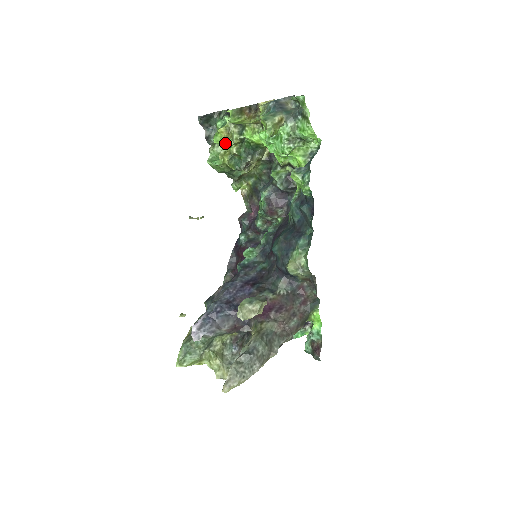
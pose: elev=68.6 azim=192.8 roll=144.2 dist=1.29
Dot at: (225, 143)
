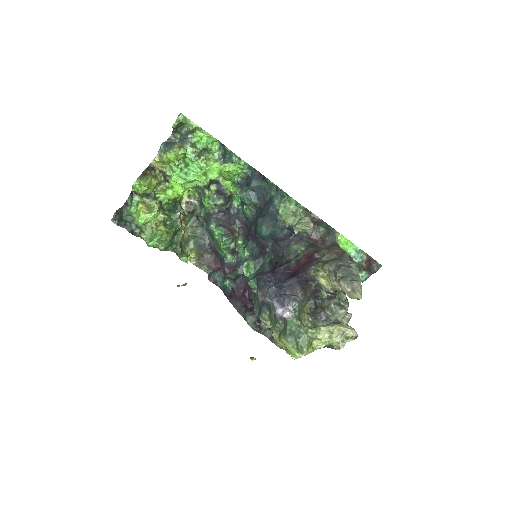
Dot at: (151, 214)
